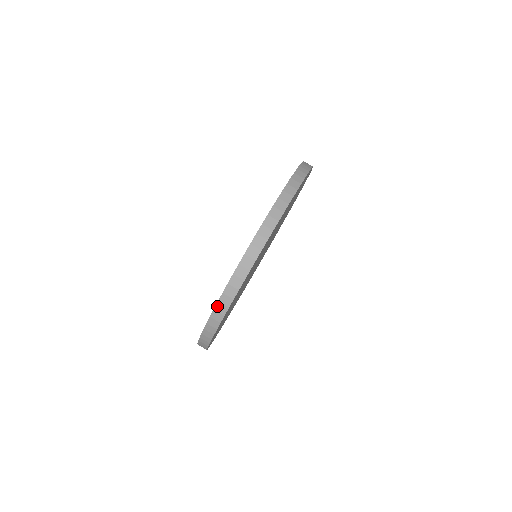
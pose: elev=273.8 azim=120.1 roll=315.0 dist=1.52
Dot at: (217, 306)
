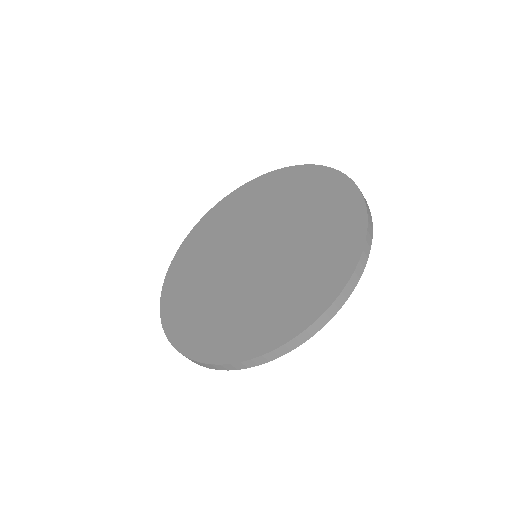
Dot at: (217, 365)
